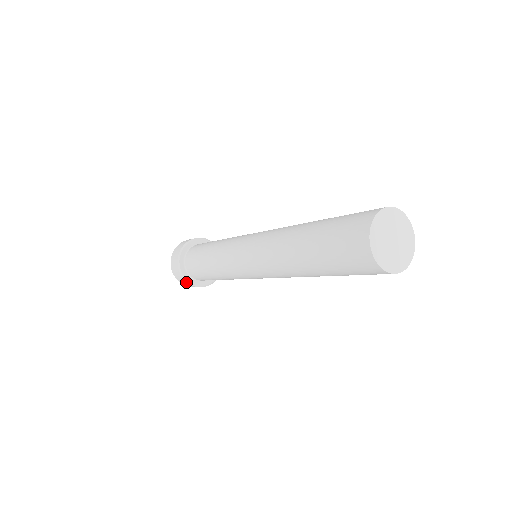
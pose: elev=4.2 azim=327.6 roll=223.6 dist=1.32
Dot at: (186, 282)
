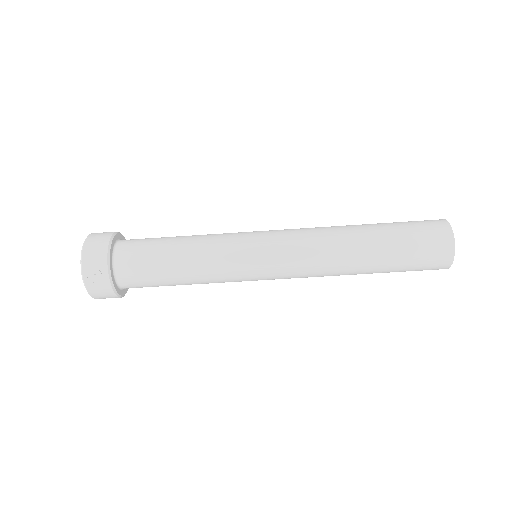
Dot at: (106, 279)
